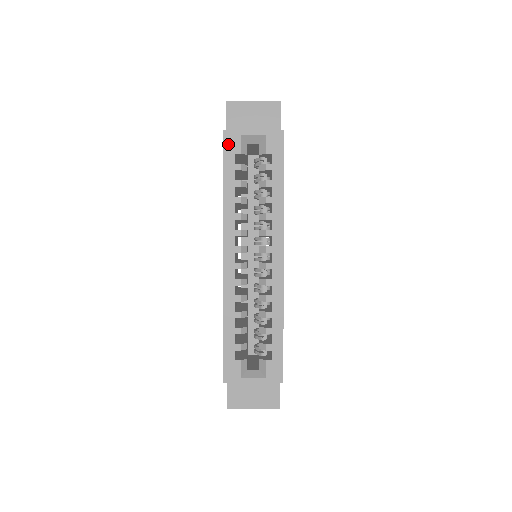
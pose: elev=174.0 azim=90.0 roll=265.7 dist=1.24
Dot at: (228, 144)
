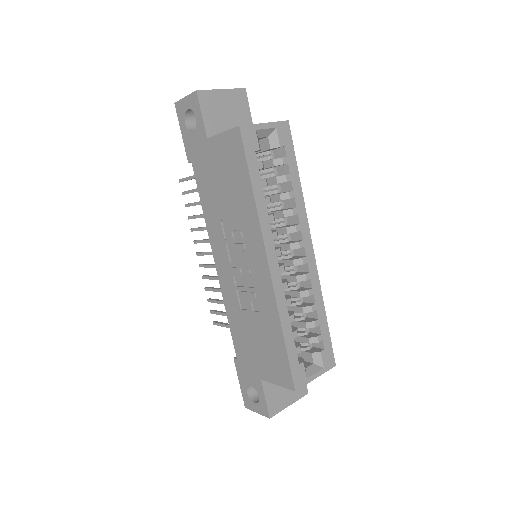
Dot at: (247, 141)
